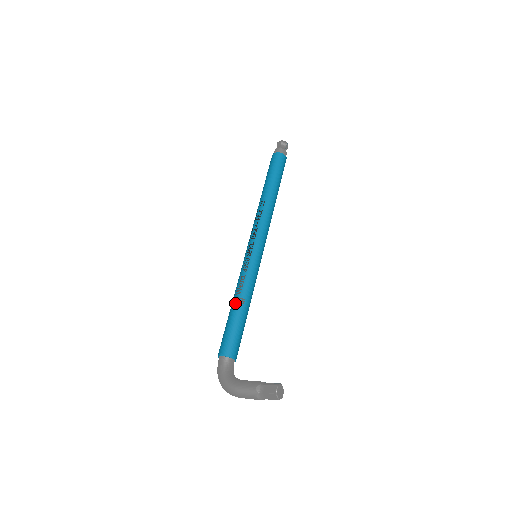
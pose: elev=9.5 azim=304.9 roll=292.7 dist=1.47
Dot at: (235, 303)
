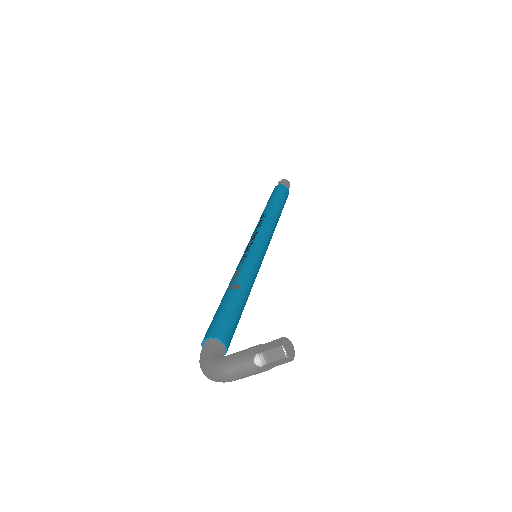
Dot at: (228, 290)
